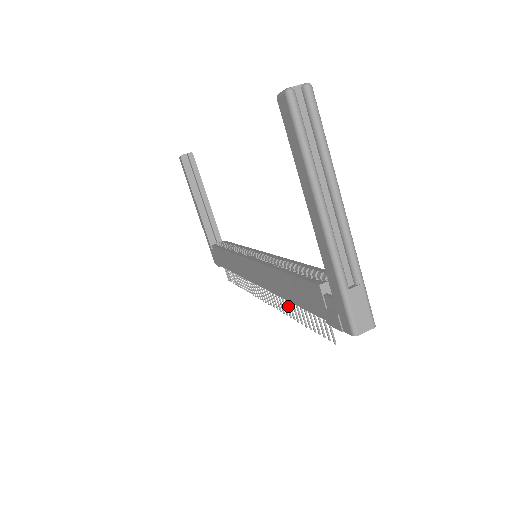
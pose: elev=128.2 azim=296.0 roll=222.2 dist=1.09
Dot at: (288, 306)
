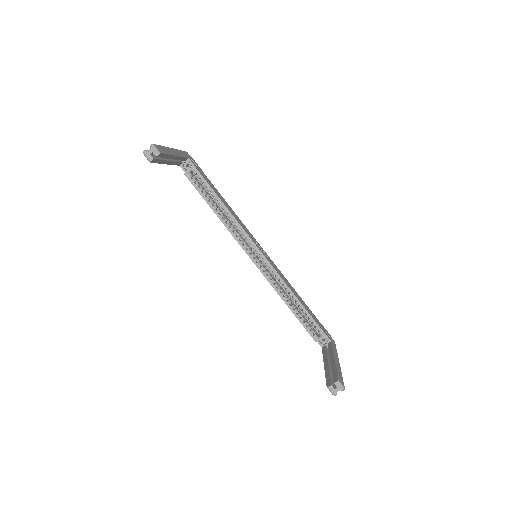
Dot at: occluded
